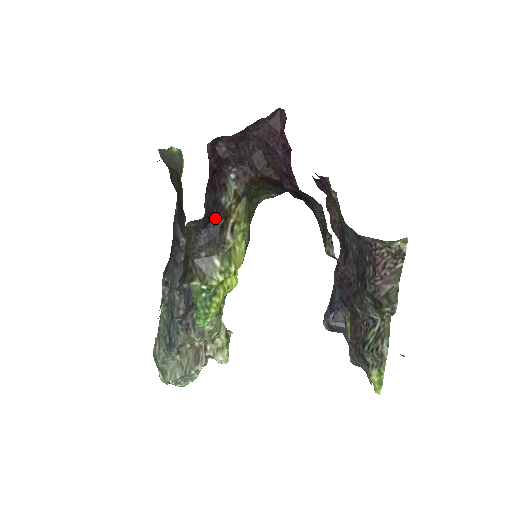
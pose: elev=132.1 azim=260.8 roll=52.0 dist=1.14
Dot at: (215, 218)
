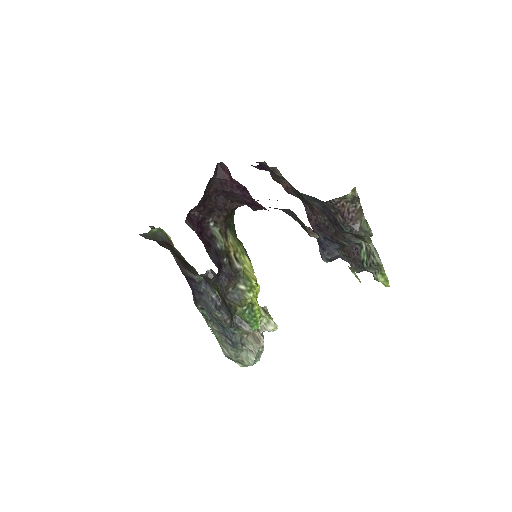
Dot at: (223, 263)
